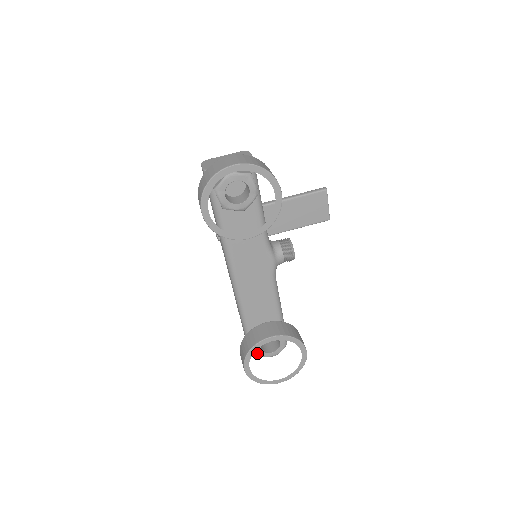
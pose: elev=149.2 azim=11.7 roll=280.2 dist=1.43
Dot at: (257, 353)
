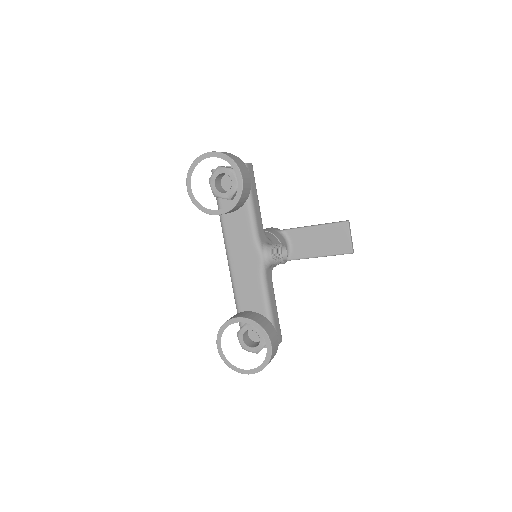
Dot at: (240, 344)
